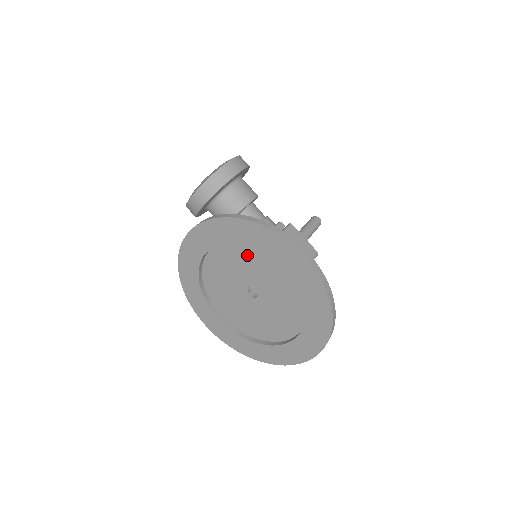
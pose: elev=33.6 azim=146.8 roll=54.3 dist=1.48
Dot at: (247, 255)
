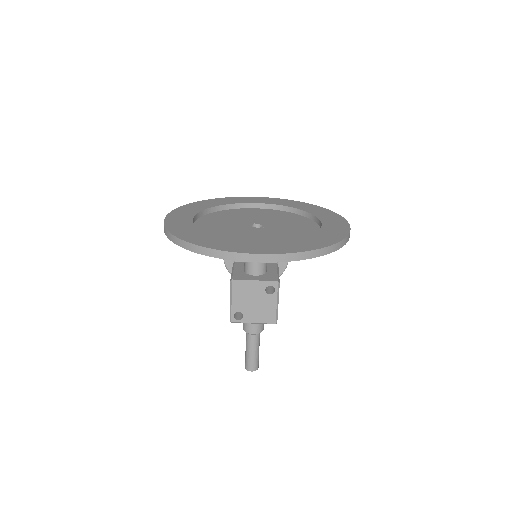
Dot at: (289, 217)
